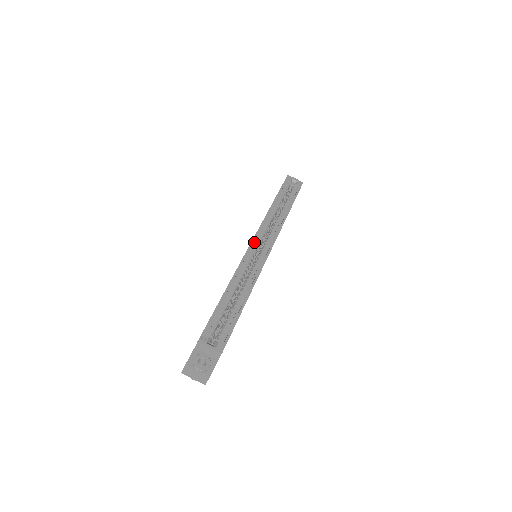
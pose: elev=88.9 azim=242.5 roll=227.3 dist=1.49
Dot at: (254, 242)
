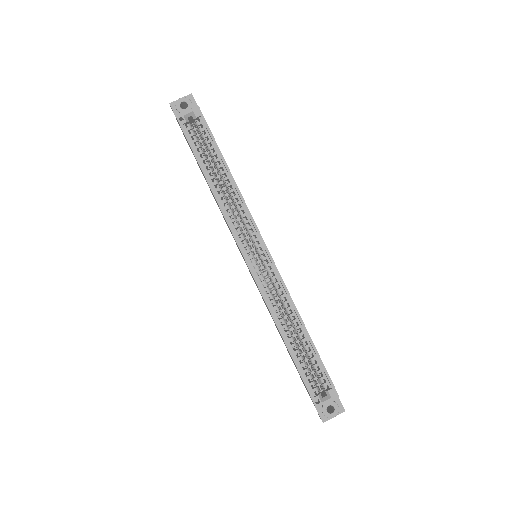
Dot at: (247, 259)
